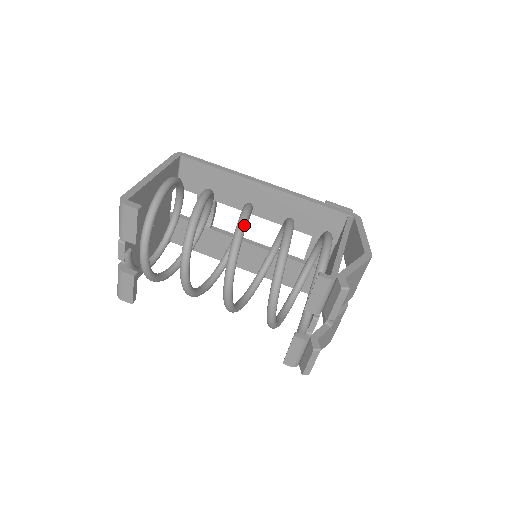
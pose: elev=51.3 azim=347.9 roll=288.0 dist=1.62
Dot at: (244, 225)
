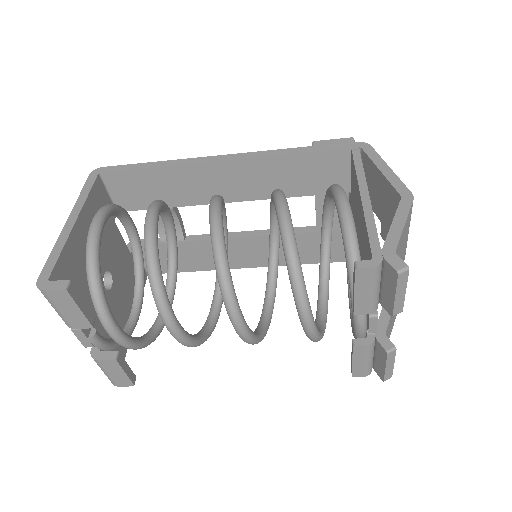
Dot at: (220, 235)
